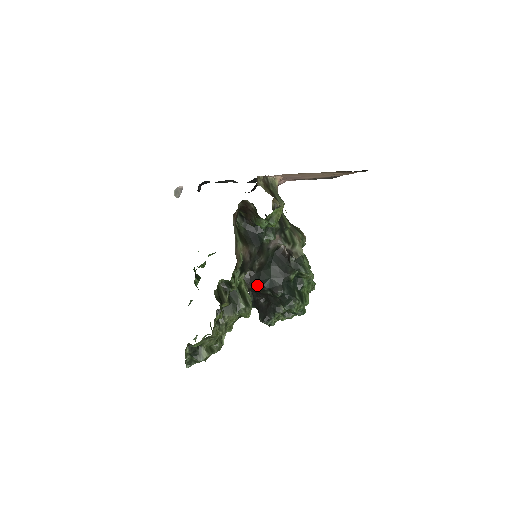
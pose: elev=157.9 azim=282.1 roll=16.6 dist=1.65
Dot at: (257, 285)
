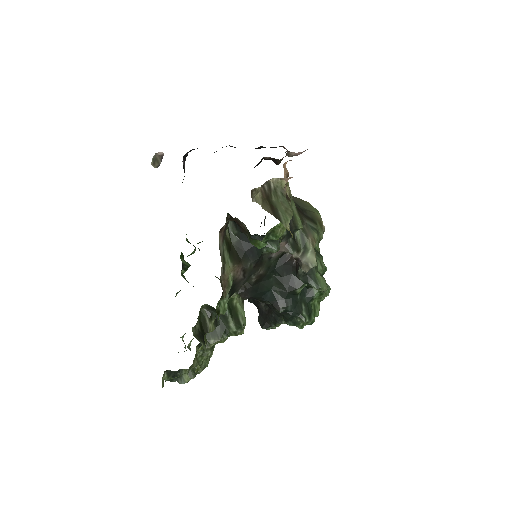
Dot at: (254, 297)
